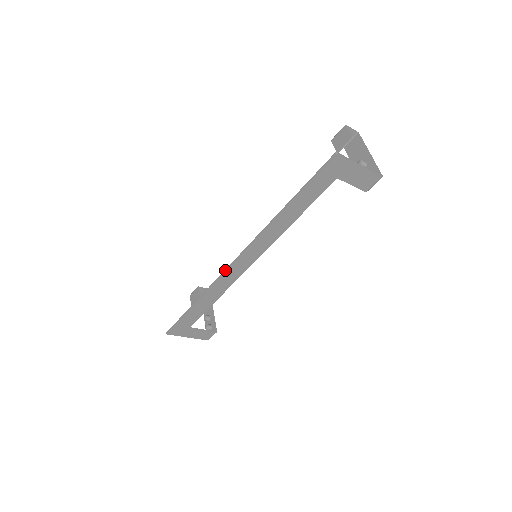
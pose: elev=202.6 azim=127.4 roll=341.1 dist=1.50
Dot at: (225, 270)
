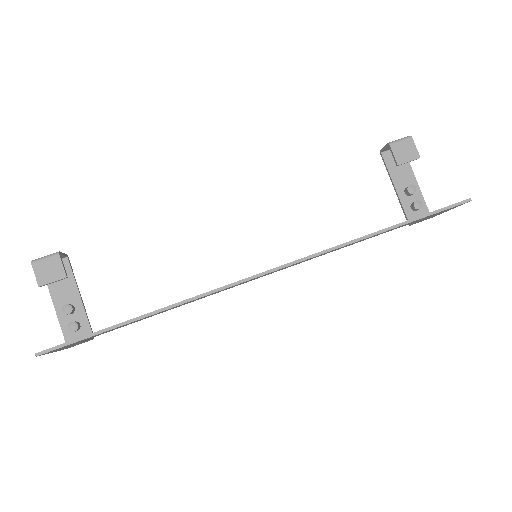
Dot at: (243, 280)
